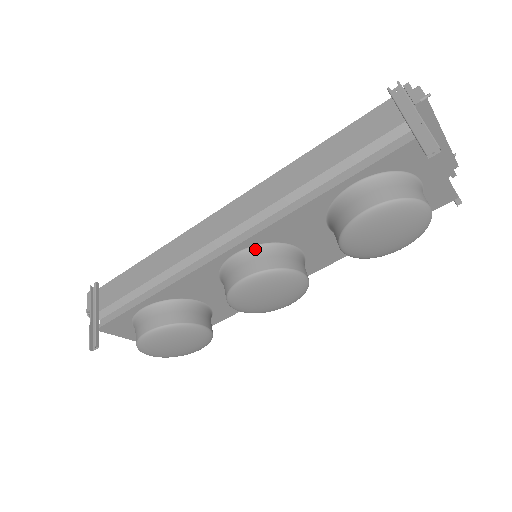
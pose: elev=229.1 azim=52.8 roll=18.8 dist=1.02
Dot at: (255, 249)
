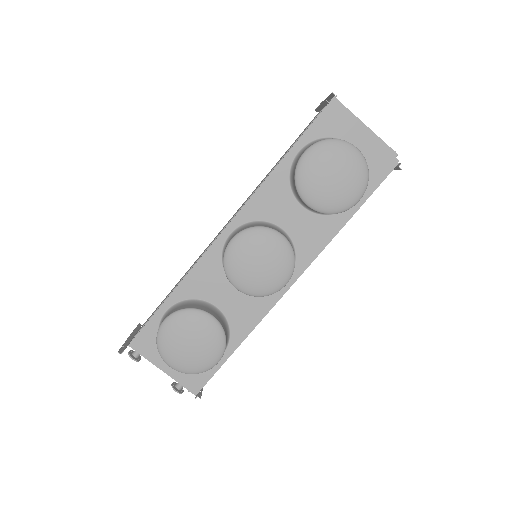
Dot at: (243, 226)
